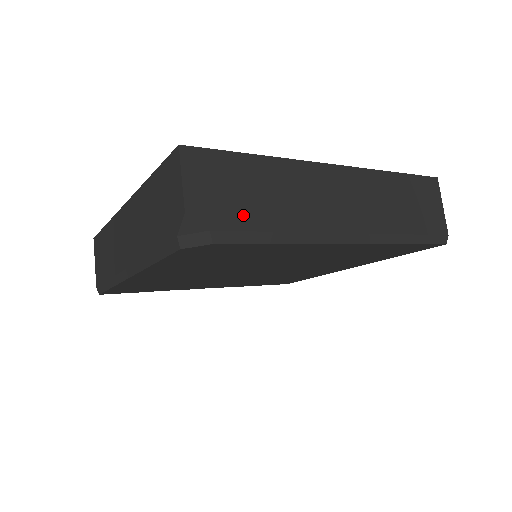
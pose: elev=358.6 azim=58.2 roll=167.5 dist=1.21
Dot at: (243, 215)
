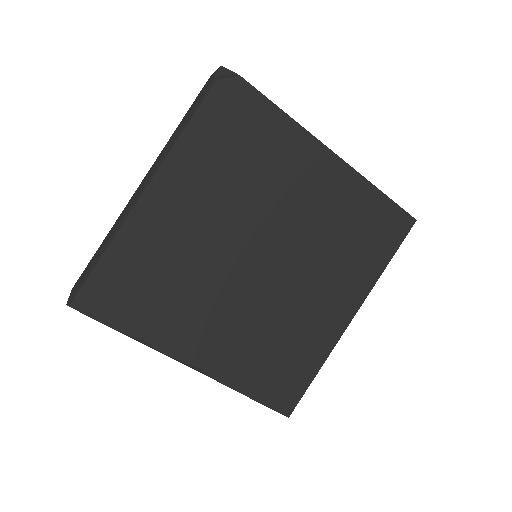
Dot at: occluded
